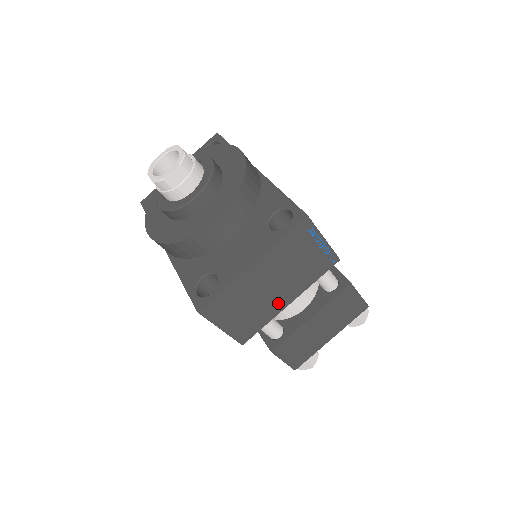
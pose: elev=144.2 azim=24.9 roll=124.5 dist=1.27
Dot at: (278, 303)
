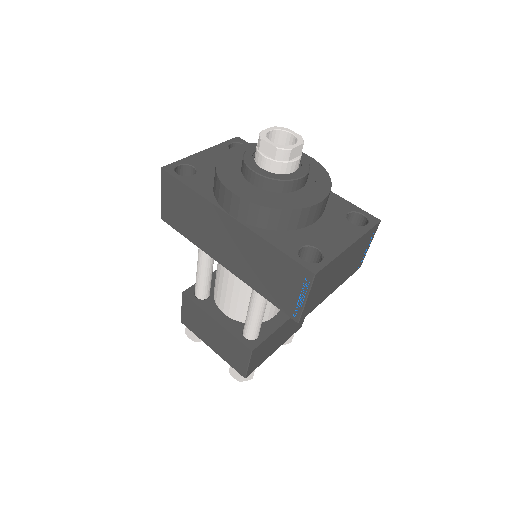
Dot at: (330, 290)
